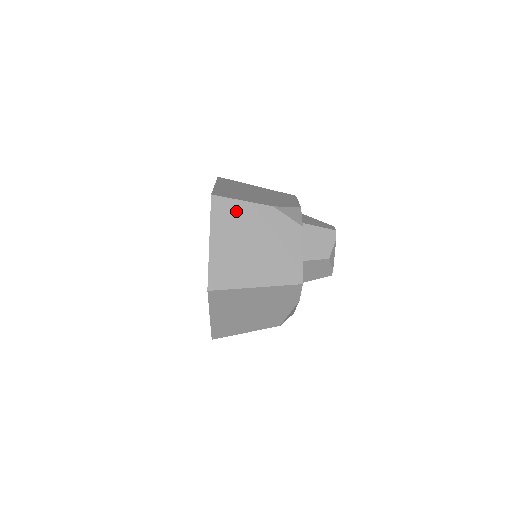
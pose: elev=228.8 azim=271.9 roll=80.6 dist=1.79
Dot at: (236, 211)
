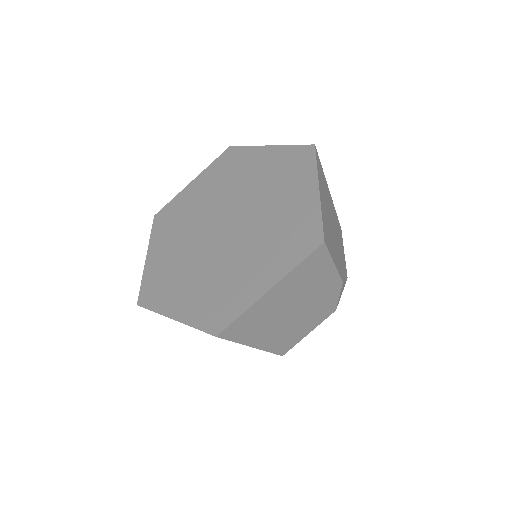
Dot at: (319, 271)
